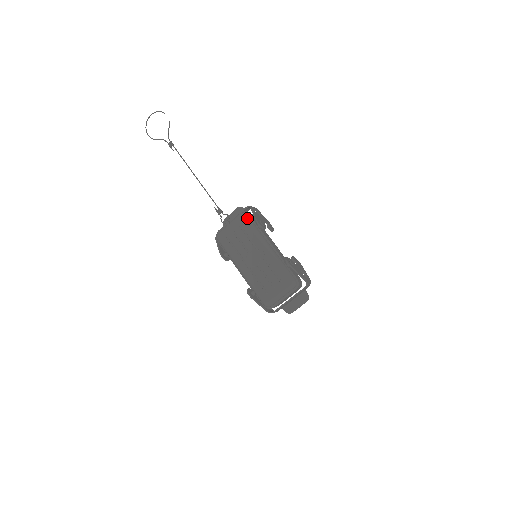
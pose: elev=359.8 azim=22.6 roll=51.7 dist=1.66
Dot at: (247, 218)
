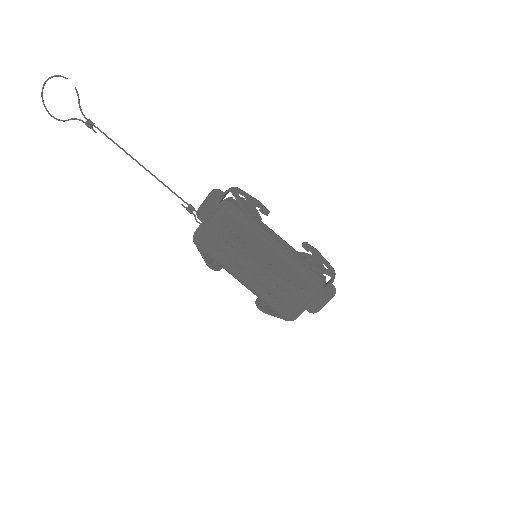
Dot at: (232, 212)
